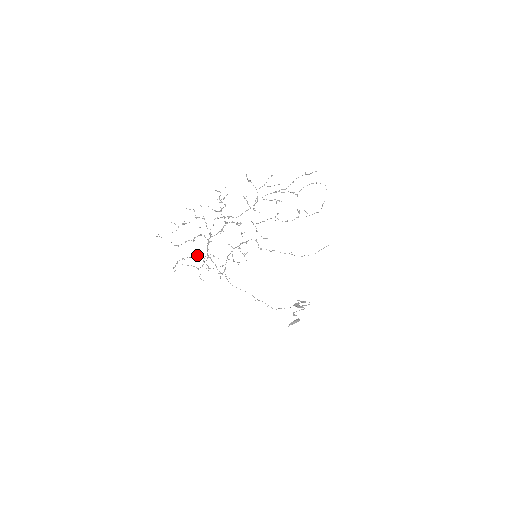
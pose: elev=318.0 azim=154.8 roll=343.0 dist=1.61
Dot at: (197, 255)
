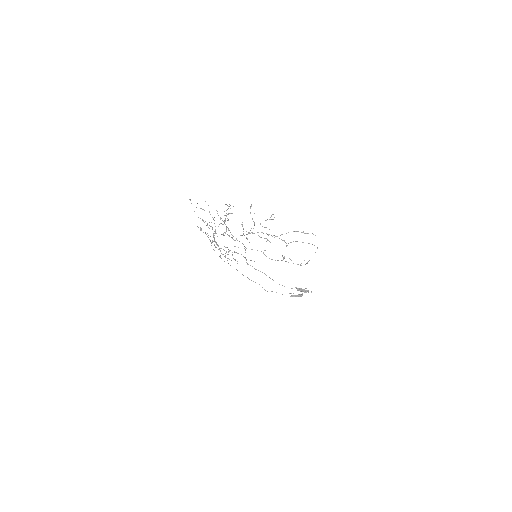
Dot at: (208, 235)
